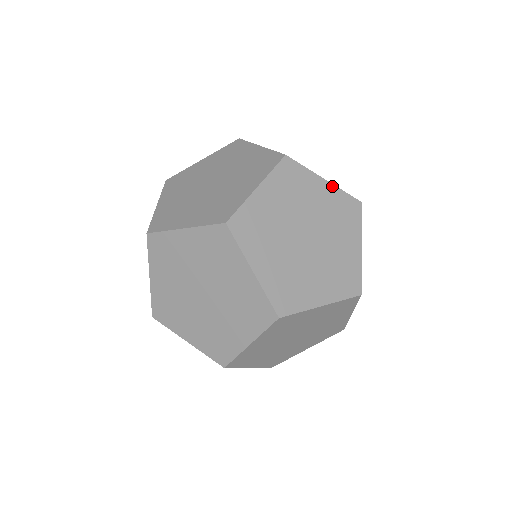
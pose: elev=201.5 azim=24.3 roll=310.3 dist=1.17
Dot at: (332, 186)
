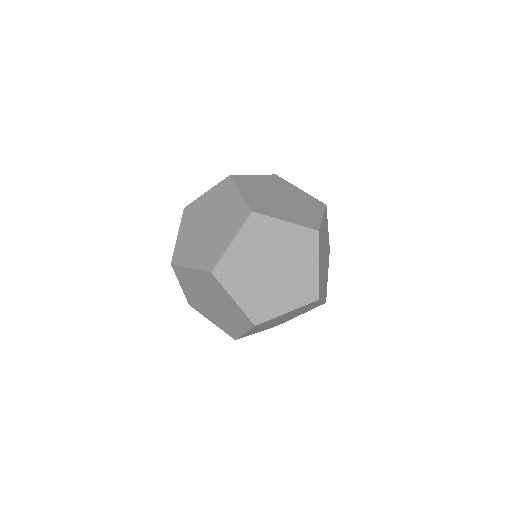
Dot at: occluded
